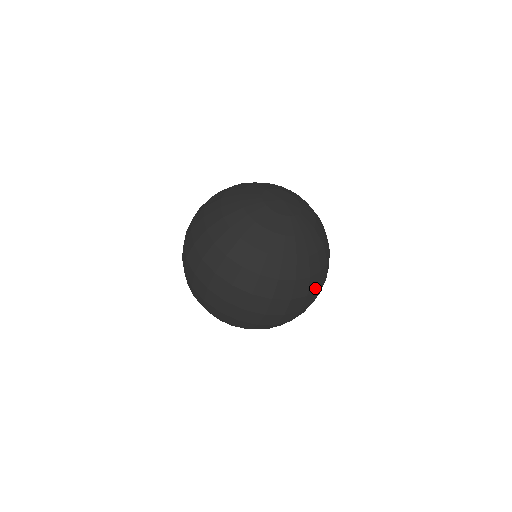
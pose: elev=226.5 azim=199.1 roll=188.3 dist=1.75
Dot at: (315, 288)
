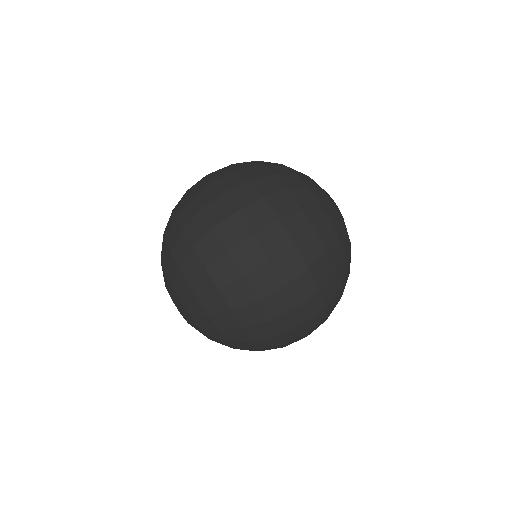
Dot at: (293, 234)
